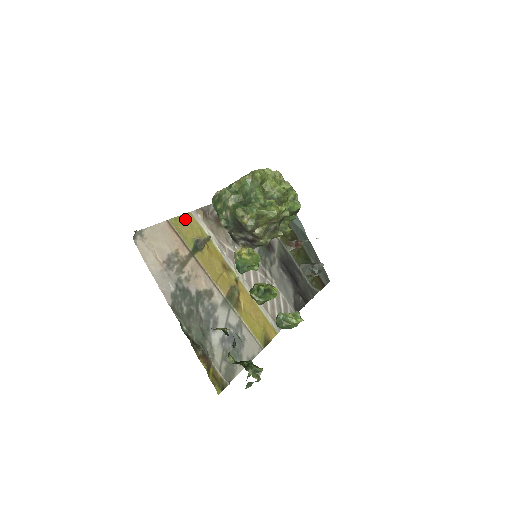
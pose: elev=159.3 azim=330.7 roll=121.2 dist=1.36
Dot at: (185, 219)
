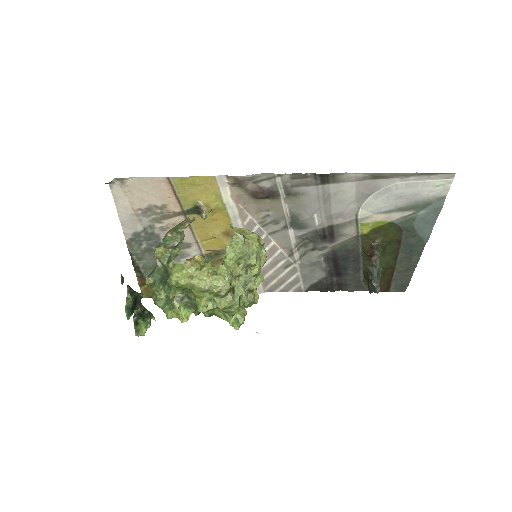
Dot at: (199, 181)
